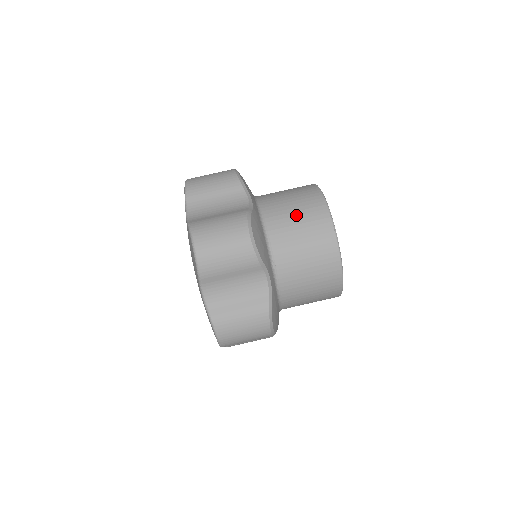
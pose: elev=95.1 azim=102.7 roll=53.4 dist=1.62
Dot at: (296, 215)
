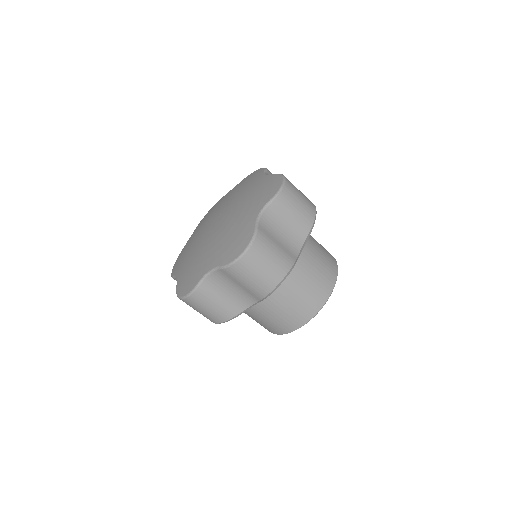
Dot at: (310, 283)
